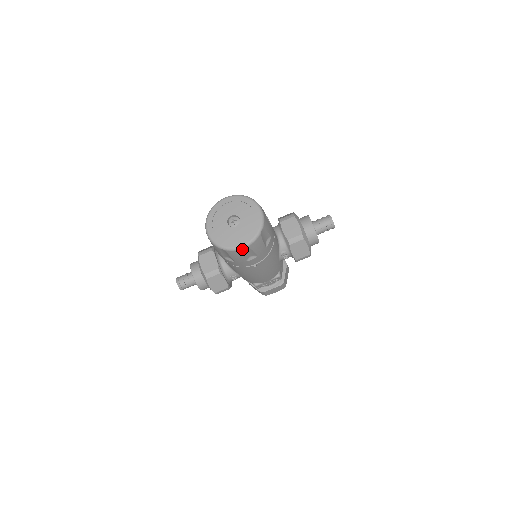
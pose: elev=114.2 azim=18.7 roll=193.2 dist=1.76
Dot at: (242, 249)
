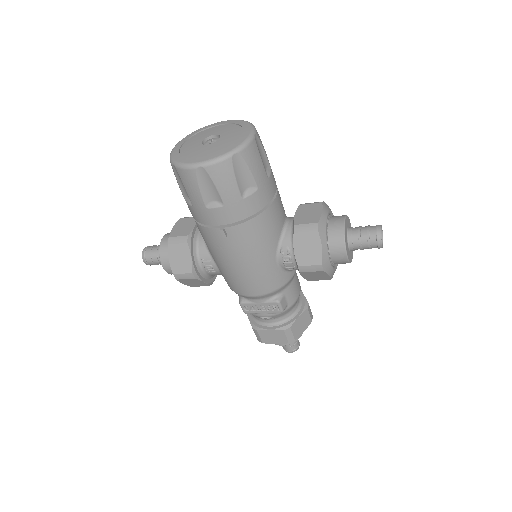
Dot at: (196, 169)
